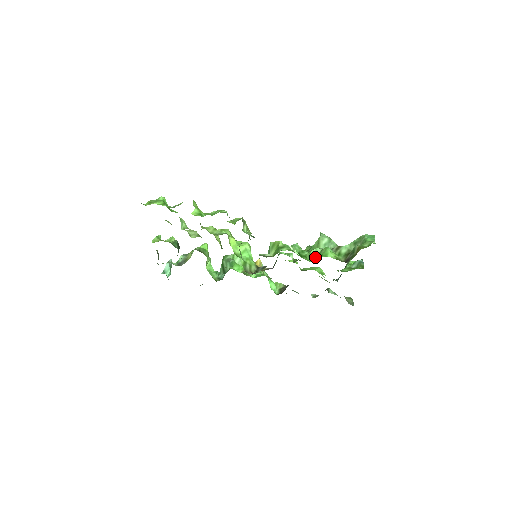
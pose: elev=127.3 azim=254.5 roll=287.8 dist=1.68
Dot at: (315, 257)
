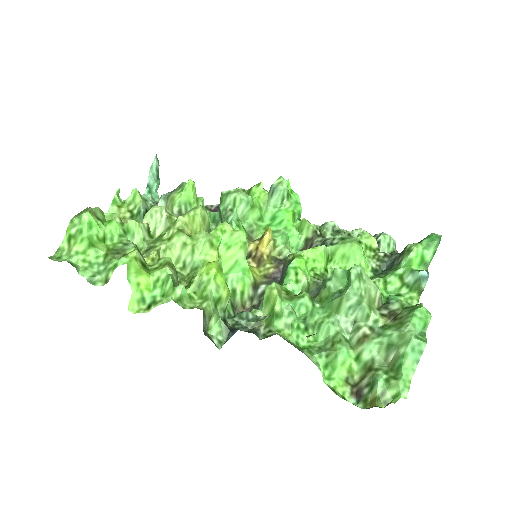
Dot at: (324, 341)
